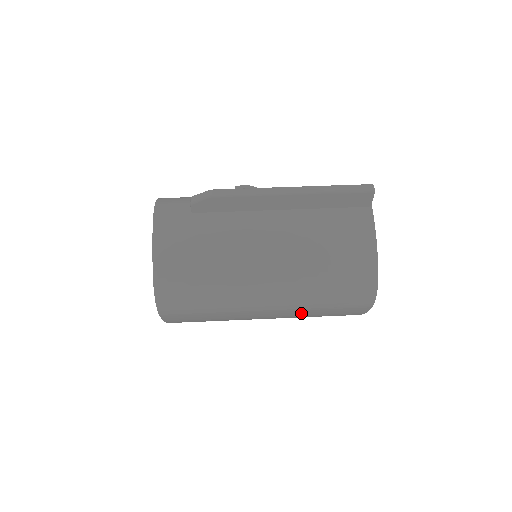
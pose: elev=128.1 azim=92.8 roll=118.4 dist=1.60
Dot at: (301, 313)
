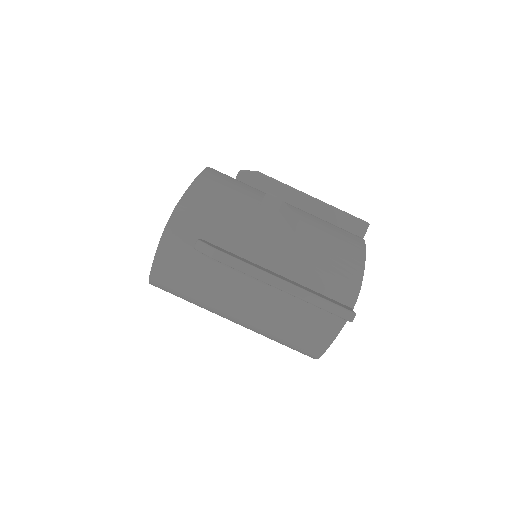
Dot at: occluded
